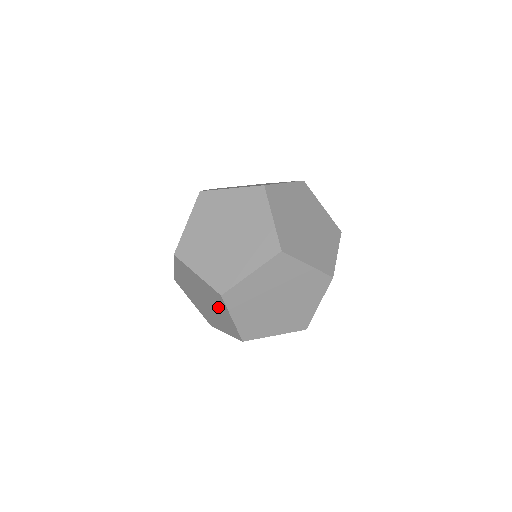
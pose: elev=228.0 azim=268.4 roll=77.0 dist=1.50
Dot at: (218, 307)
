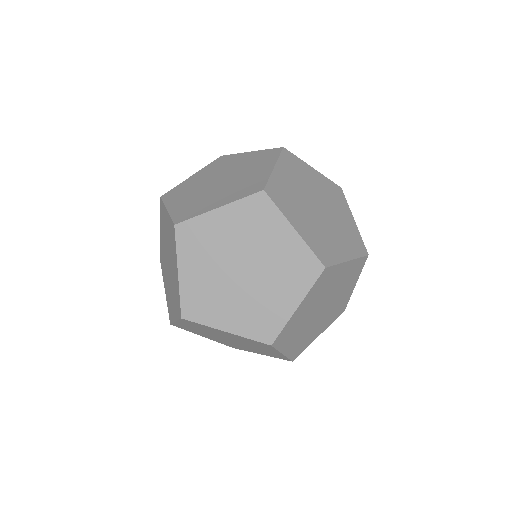
Dot at: (173, 297)
